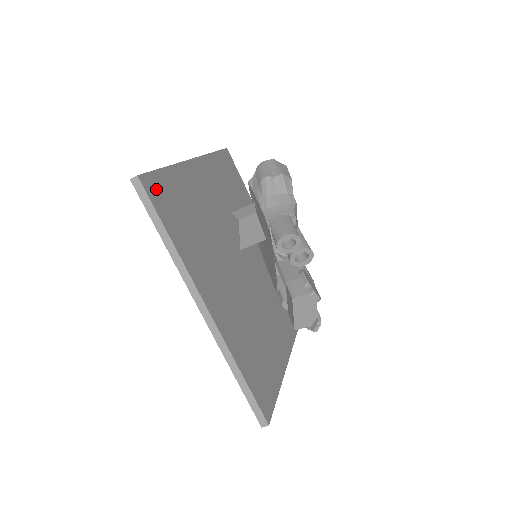
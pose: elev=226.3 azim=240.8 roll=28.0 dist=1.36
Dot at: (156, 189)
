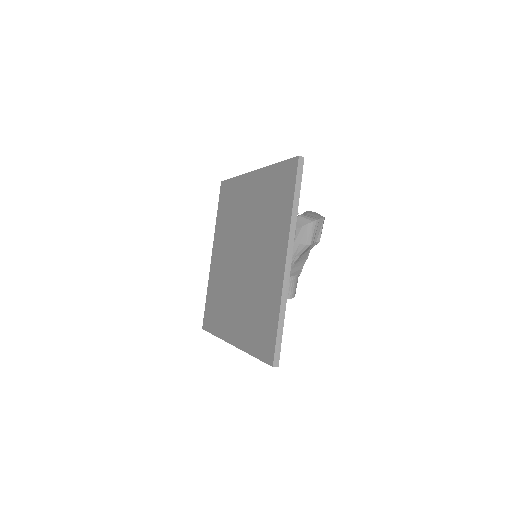
Dot at: occluded
